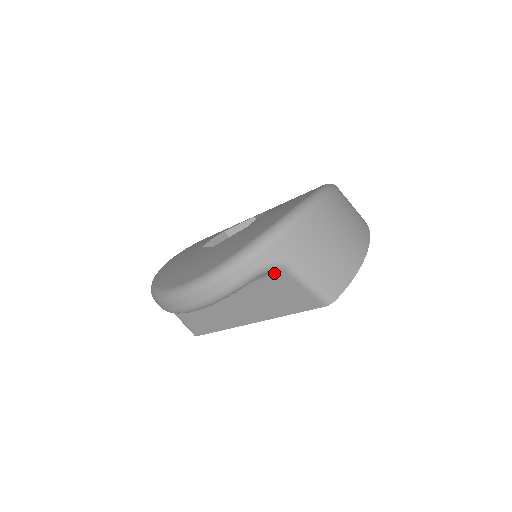
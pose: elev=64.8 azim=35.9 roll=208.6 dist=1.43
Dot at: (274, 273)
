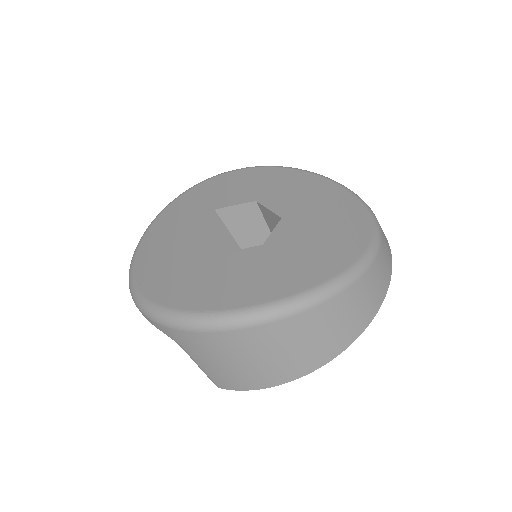
Dot at: occluded
